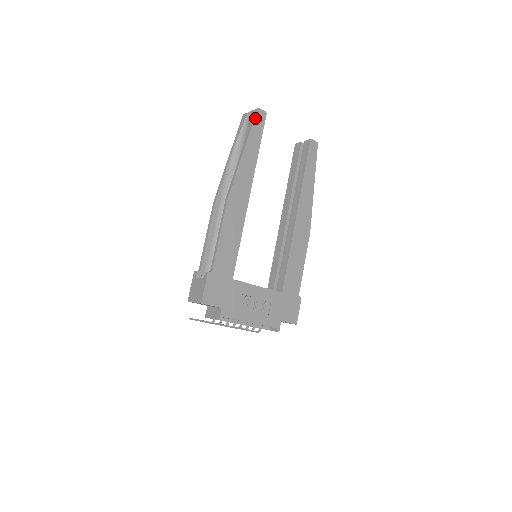
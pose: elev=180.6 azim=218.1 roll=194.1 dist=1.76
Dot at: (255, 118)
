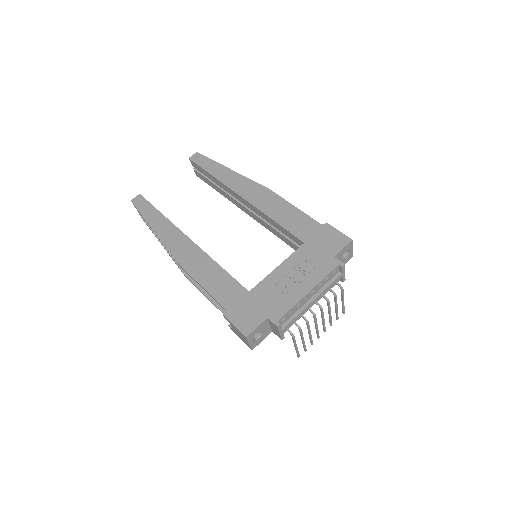
Dot at: (136, 207)
